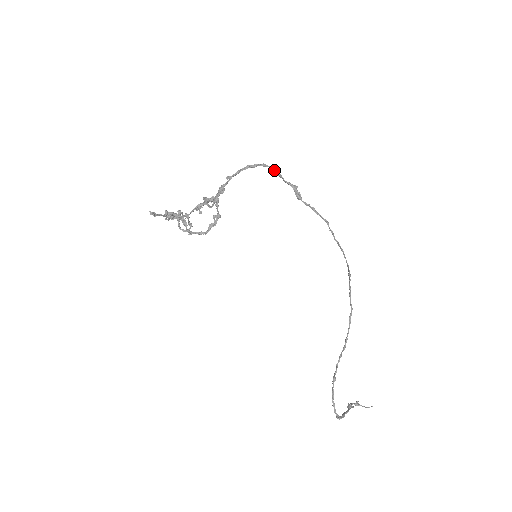
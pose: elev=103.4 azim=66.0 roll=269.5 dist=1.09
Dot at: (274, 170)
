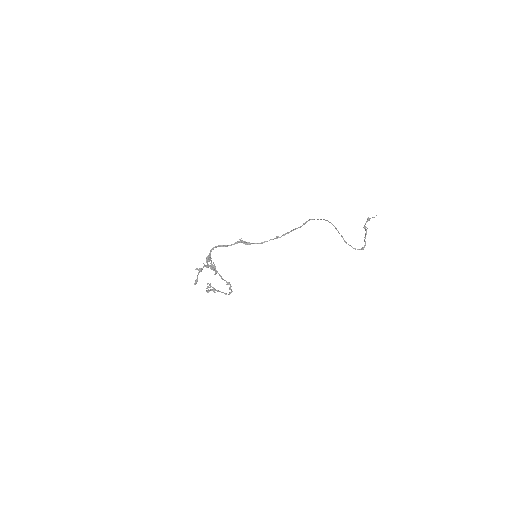
Dot at: (224, 246)
